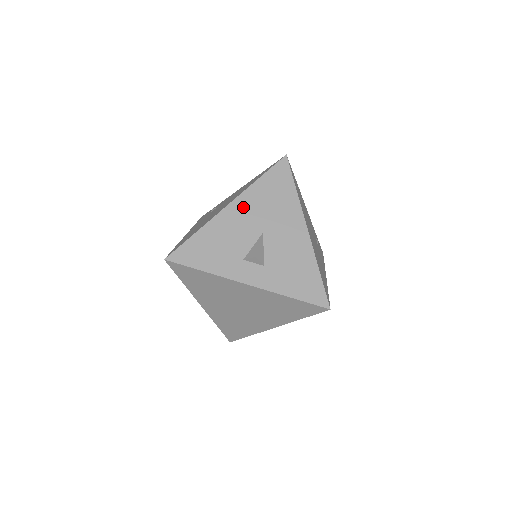
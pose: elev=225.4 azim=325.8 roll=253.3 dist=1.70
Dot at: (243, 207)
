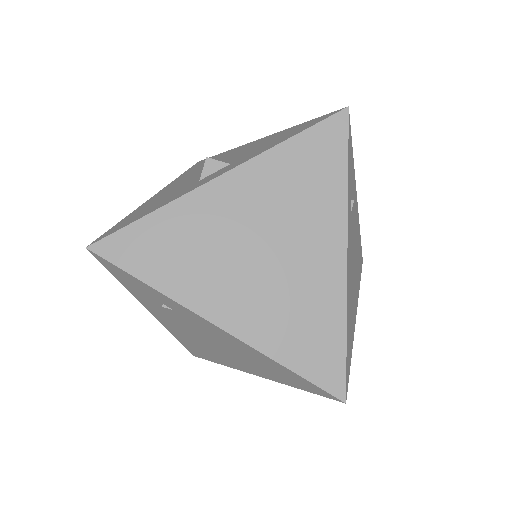
Dot at: (173, 184)
